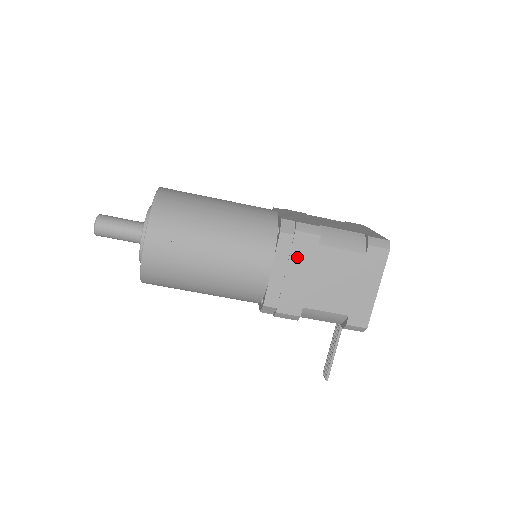
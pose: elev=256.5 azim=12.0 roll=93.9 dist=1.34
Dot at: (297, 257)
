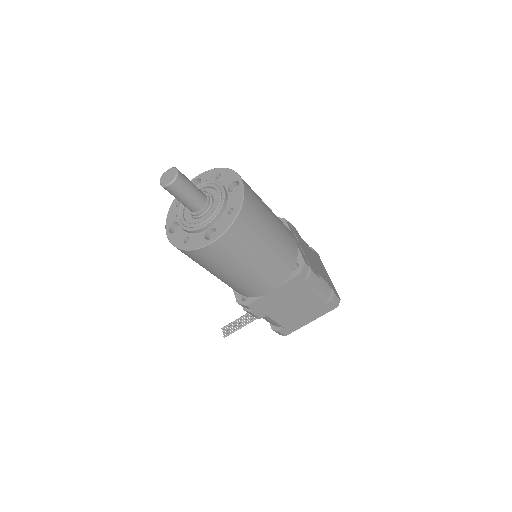
Dot at: (293, 290)
